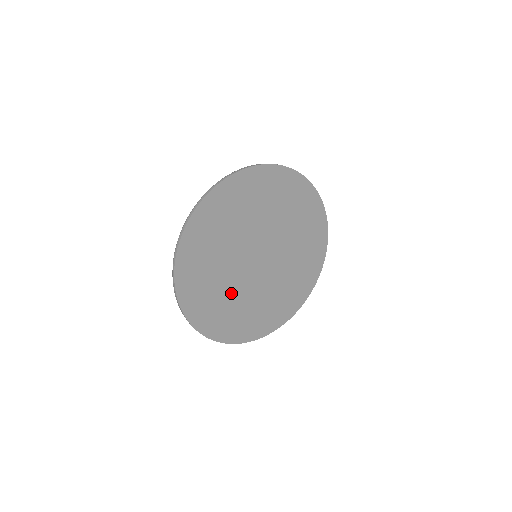
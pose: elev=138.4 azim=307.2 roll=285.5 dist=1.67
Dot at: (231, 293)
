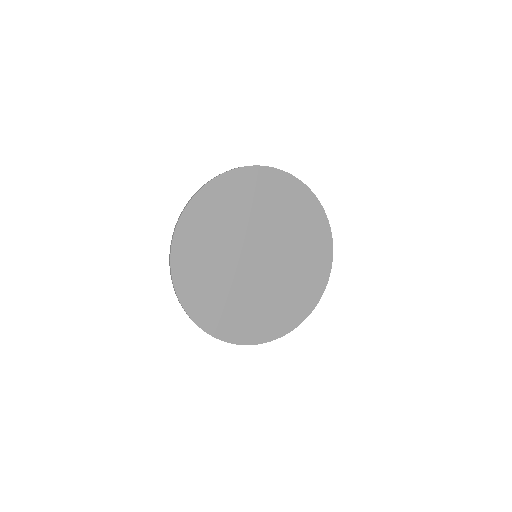
Dot at: (236, 294)
